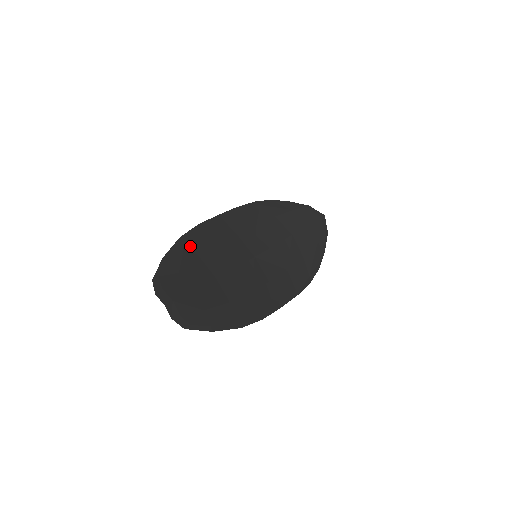
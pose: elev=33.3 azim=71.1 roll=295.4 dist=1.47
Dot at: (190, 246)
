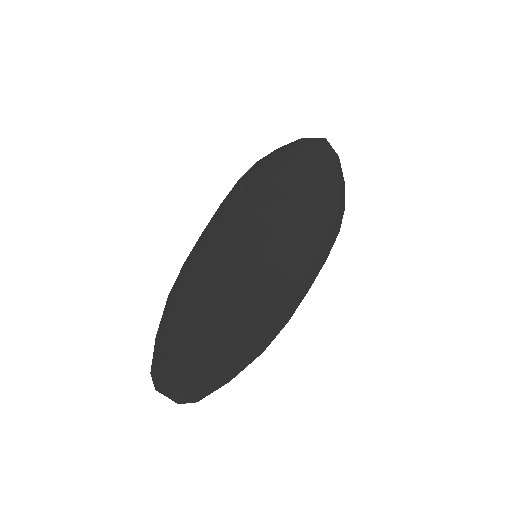
Dot at: (179, 302)
